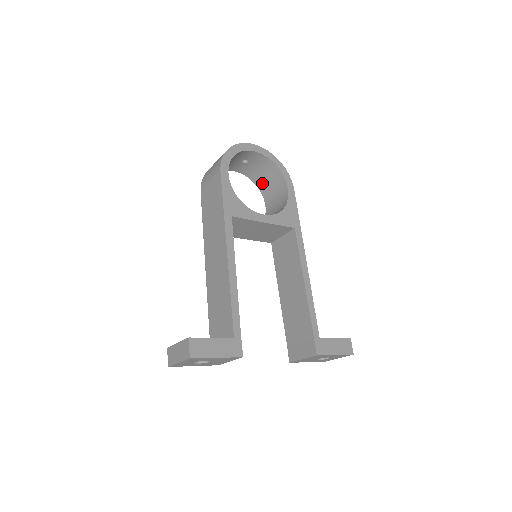
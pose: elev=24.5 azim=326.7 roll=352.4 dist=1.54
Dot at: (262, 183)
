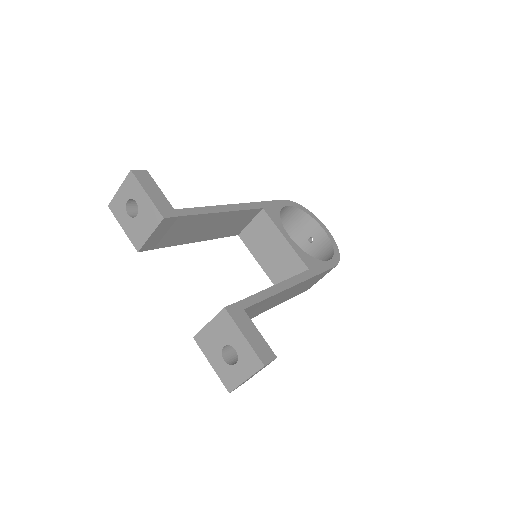
Dot at: occluded
